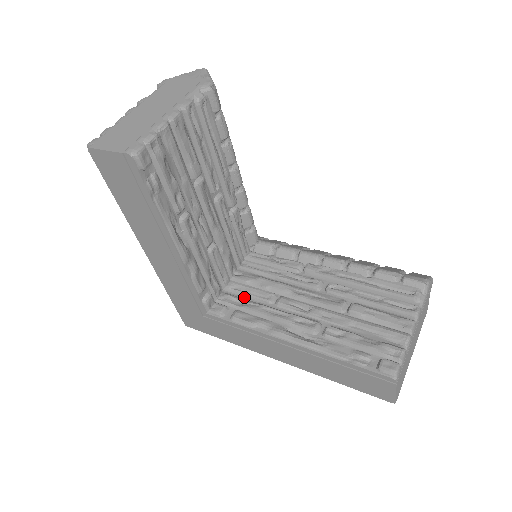
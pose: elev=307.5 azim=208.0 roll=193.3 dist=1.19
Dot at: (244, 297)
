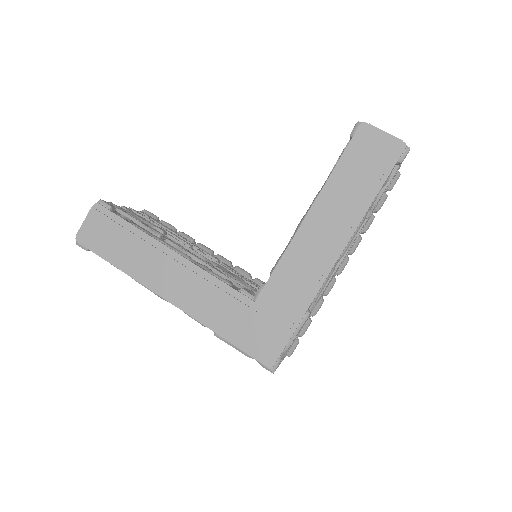
Dot at: occluded
